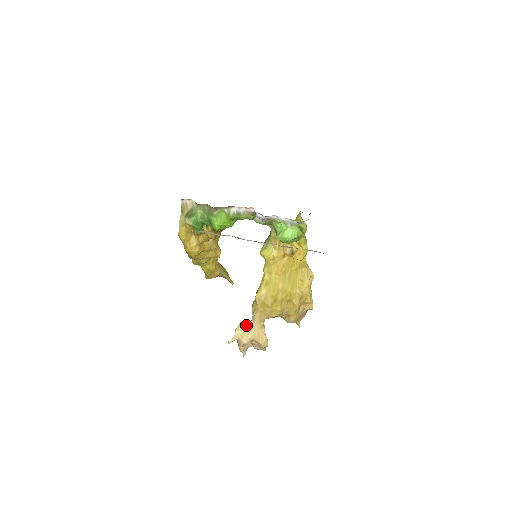
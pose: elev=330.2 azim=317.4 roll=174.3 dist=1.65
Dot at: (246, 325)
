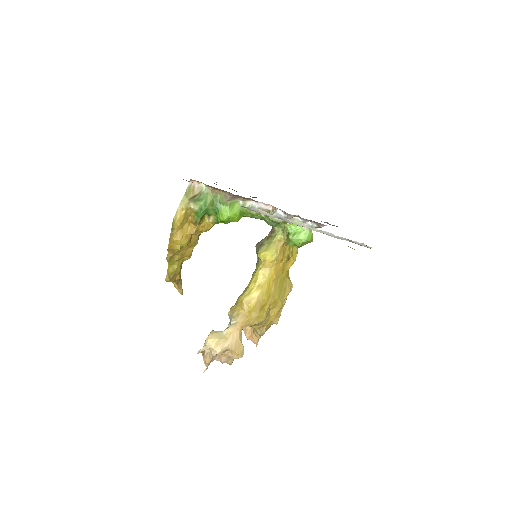
Dot at: (221, 333)
